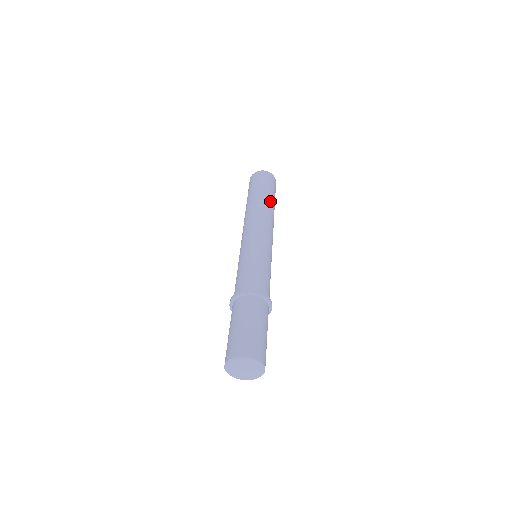
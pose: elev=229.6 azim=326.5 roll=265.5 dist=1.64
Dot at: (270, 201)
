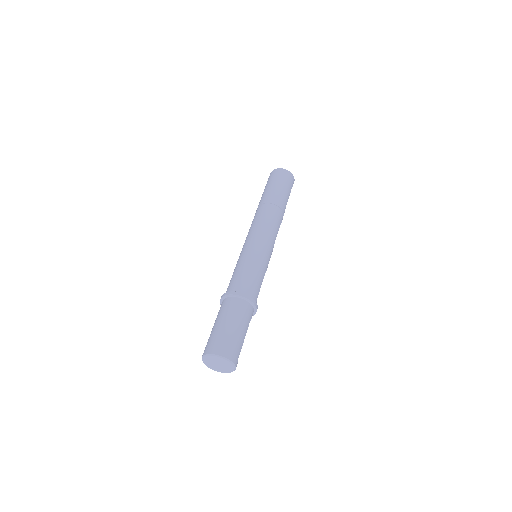
Dot at: (271, 198)
